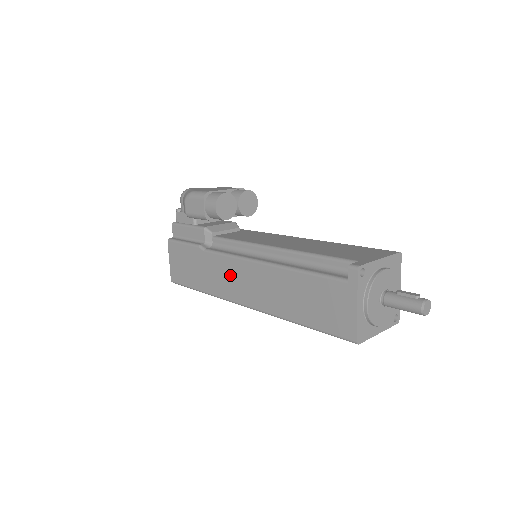
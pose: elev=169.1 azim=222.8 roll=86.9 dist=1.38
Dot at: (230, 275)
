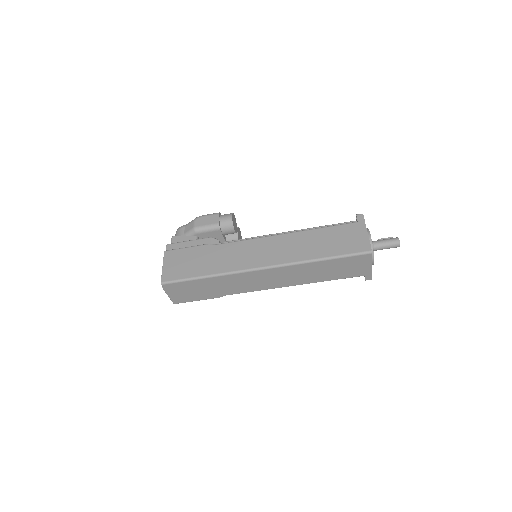
Dot at: (248, 251)
